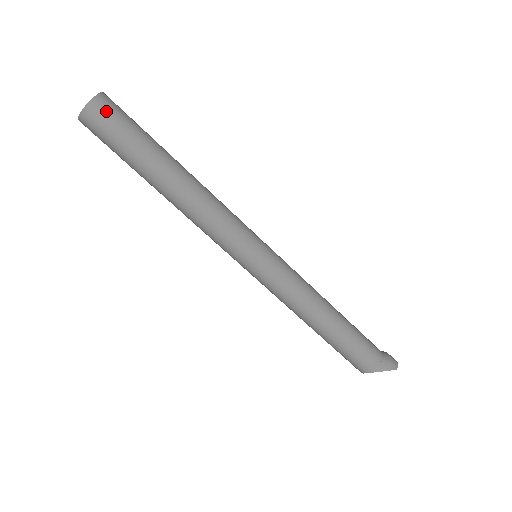
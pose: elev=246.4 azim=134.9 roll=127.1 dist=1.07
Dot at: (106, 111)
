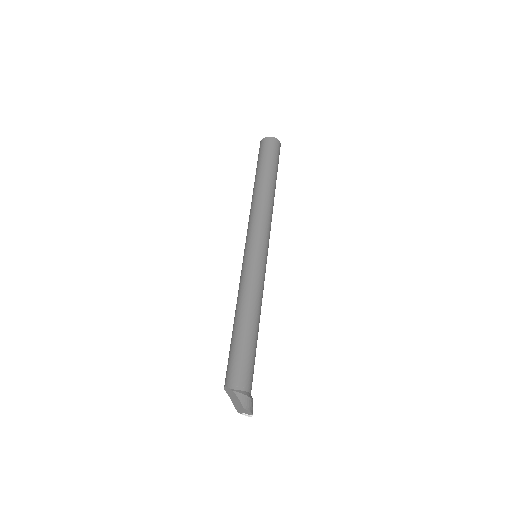
Dot at: (272, 144)
